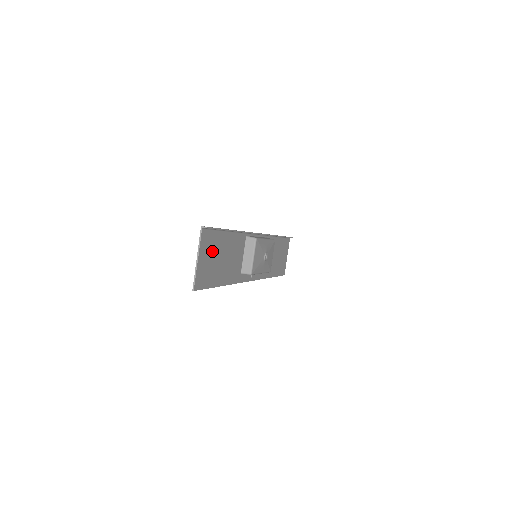
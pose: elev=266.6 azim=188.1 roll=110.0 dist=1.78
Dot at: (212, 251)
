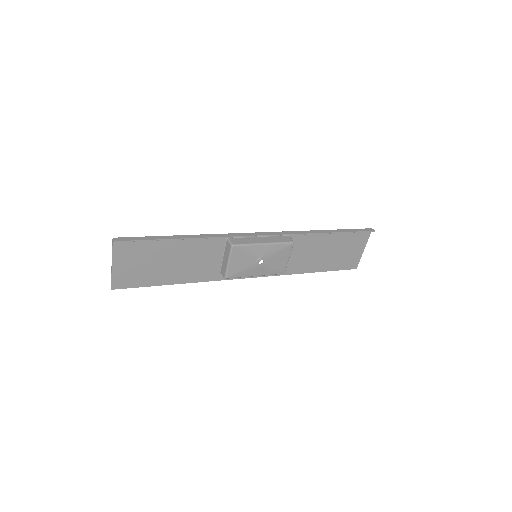
Dot at: (142, 257)
